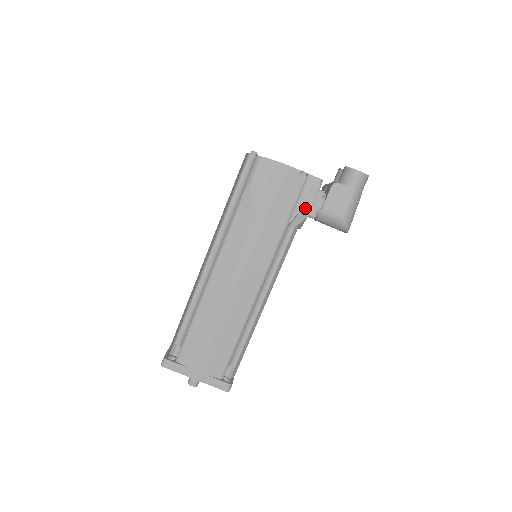
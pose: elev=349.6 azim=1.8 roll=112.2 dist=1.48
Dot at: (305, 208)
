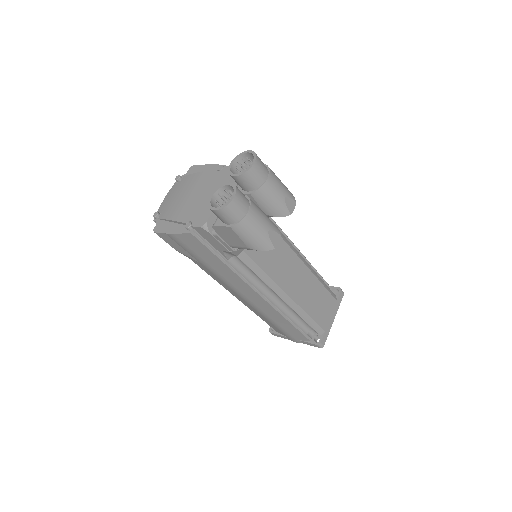
Dot at: (221, 248)
